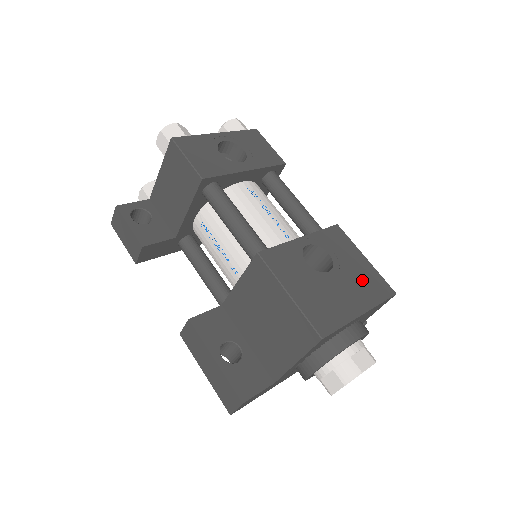
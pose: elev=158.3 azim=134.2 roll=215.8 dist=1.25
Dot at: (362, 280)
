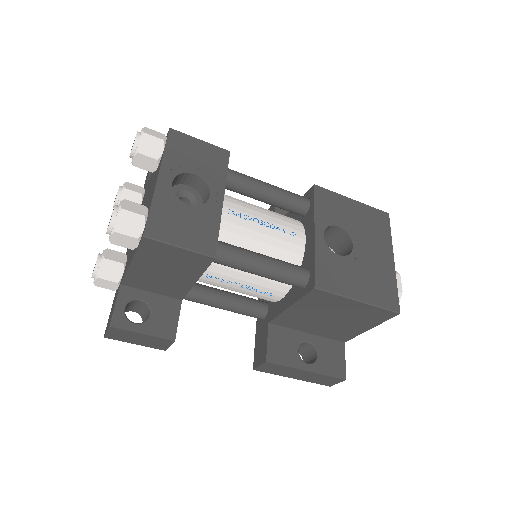
Dot at: (369, 227)
